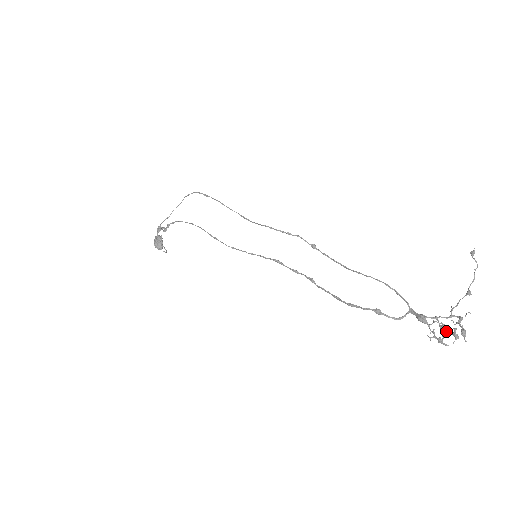
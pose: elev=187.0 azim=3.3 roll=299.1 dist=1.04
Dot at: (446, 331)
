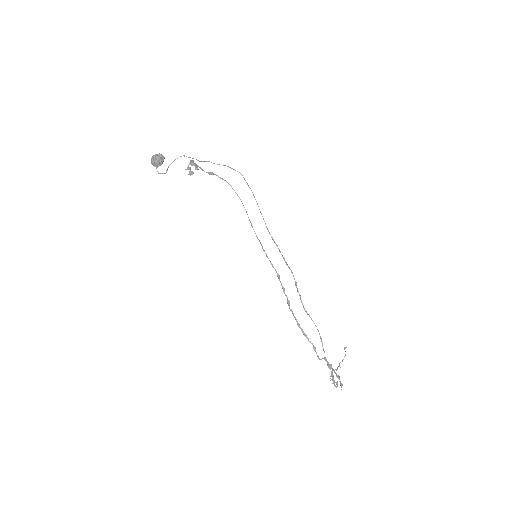
Dot at: occluded
